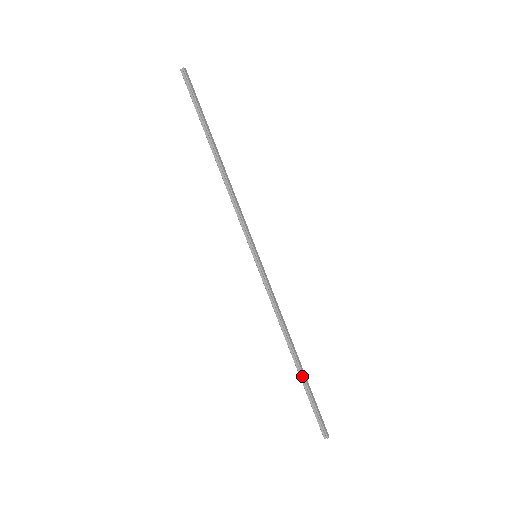
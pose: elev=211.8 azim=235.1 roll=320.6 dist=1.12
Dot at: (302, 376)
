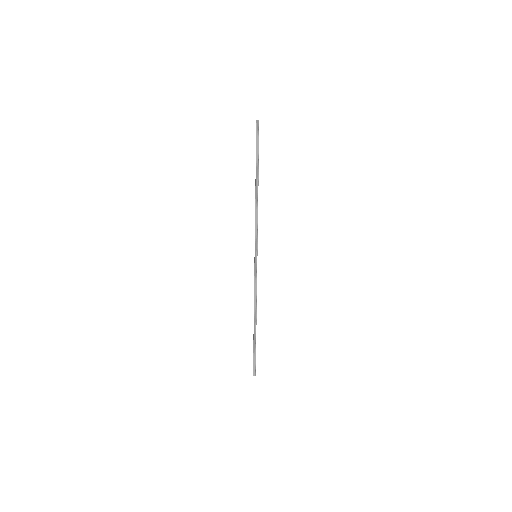
Dot at: (255, 336)
